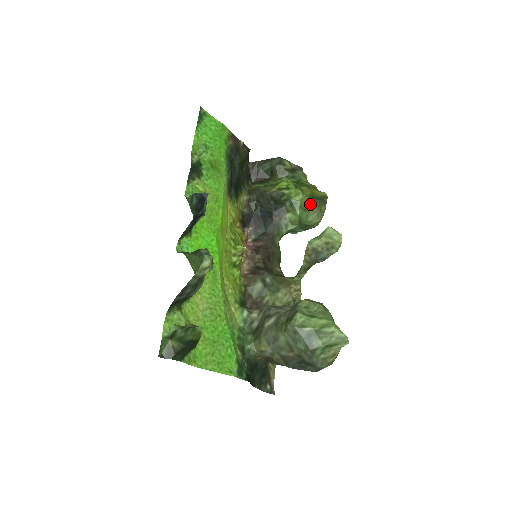
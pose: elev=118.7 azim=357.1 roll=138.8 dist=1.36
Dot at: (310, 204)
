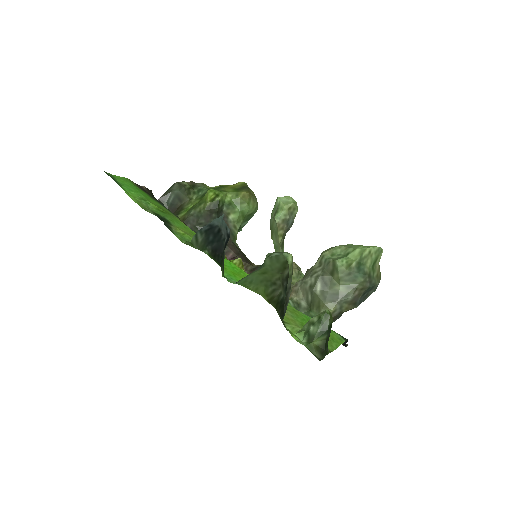
Dot at: (242, 196)
